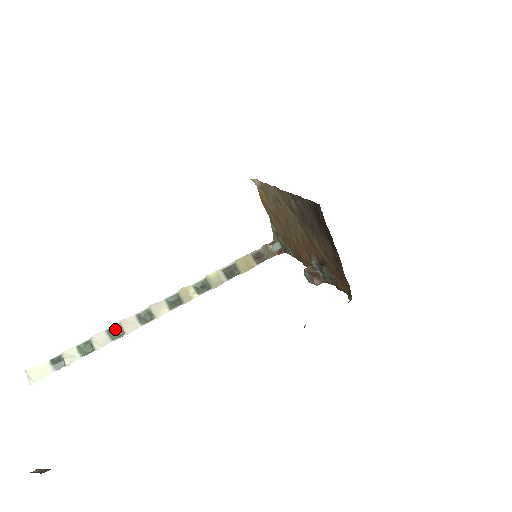
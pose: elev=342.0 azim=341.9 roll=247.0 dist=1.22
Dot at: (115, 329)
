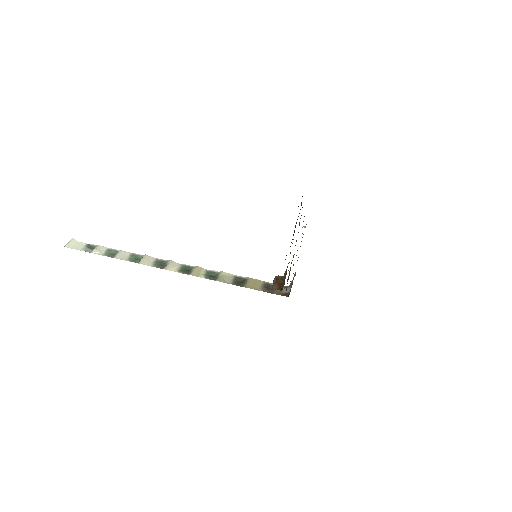
Dot at: (137, 257)
